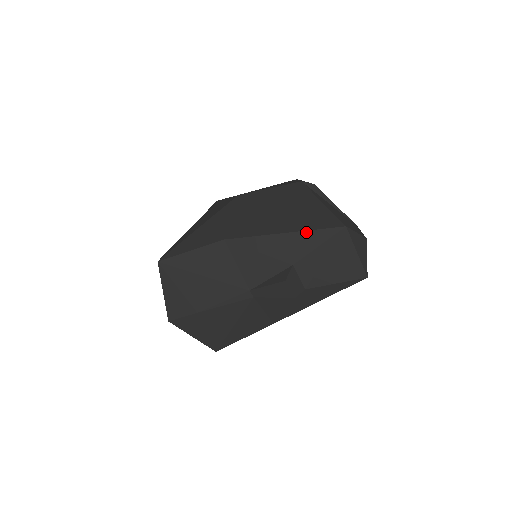
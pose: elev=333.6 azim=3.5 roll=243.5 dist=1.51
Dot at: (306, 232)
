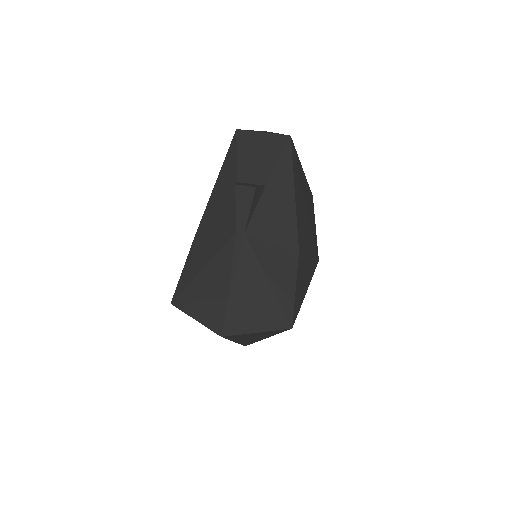
Dot at: (224, 163)
